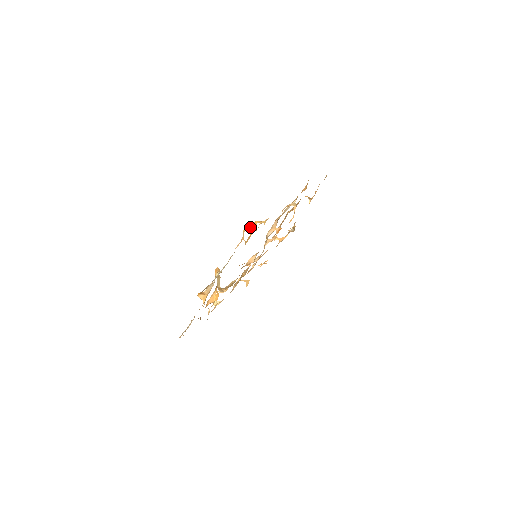
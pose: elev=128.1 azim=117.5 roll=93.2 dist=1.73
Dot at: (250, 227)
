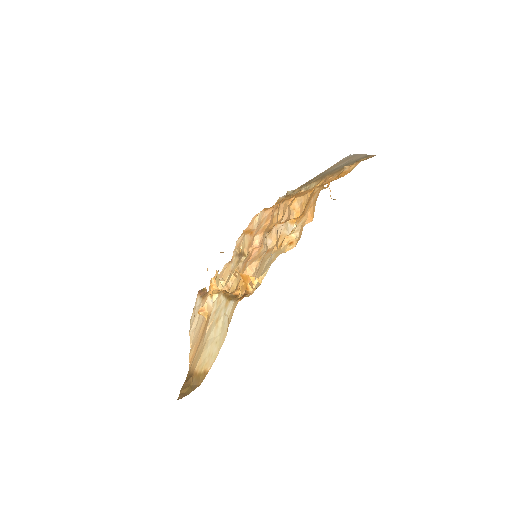
Dot at: (242, 278)
